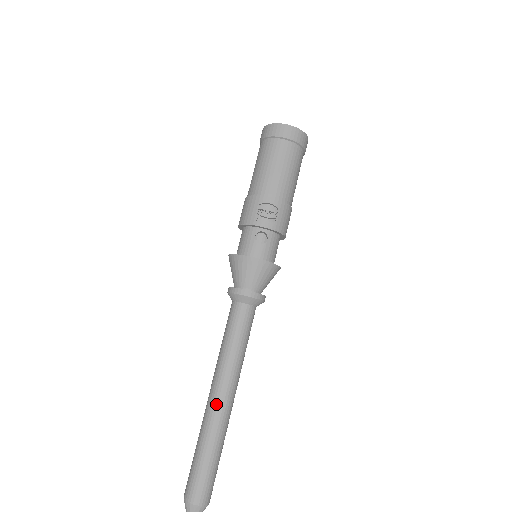
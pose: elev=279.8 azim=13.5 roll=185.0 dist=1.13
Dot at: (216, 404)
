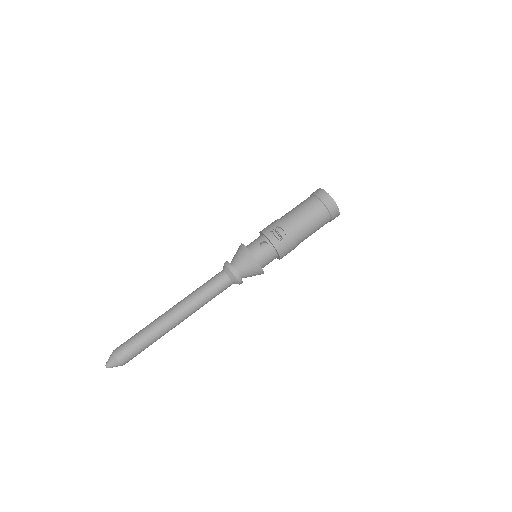
Dot at: (168, 315)
